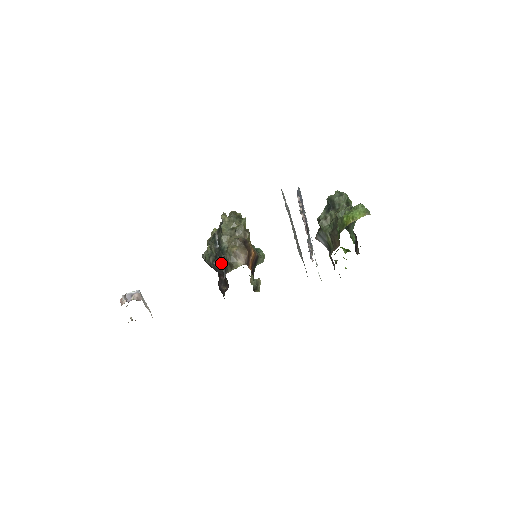
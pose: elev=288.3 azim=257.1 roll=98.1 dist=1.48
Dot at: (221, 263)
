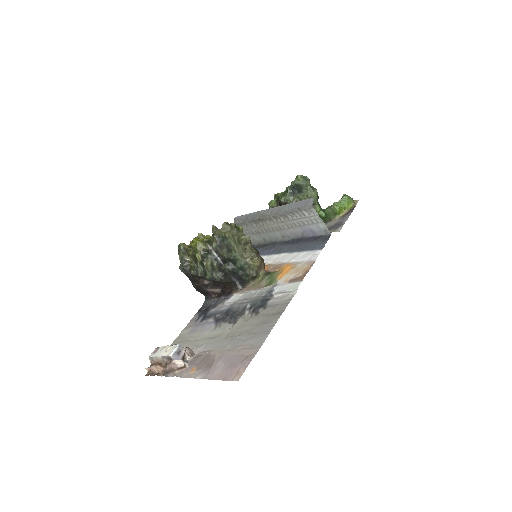
Dot at: (230, 276)
